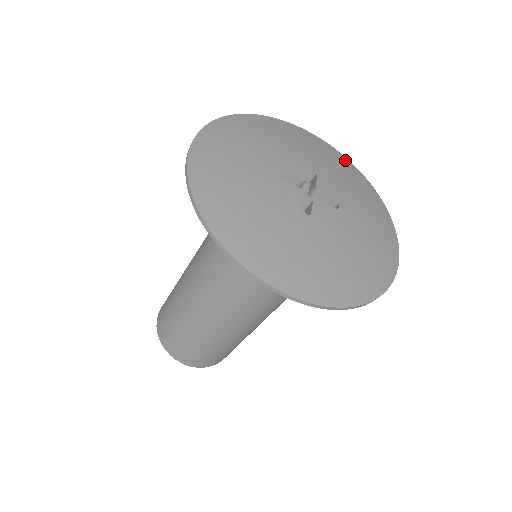
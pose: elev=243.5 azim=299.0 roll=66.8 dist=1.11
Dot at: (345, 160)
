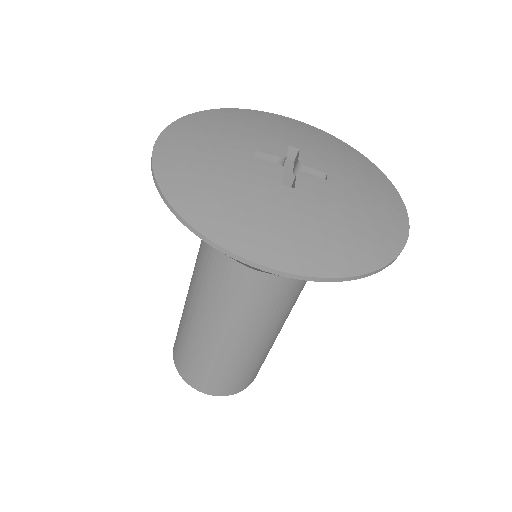
Dot at: (332, 137)
